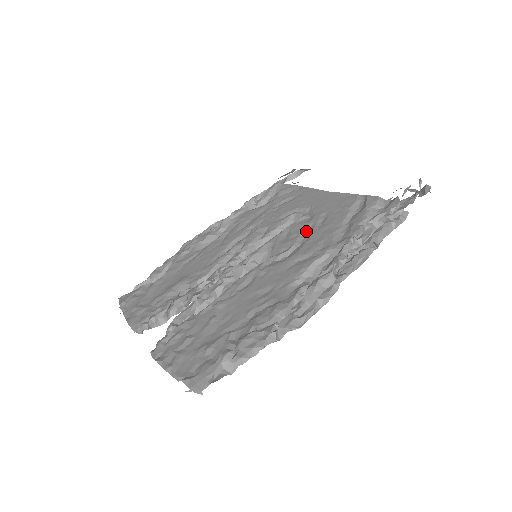
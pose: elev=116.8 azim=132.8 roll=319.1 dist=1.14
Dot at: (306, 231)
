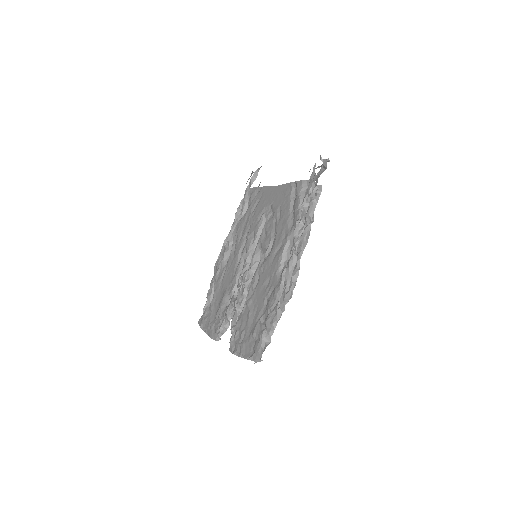
Dot at: (274, 226)
